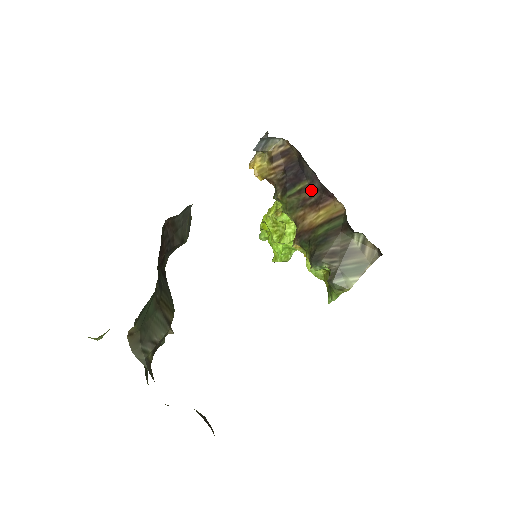
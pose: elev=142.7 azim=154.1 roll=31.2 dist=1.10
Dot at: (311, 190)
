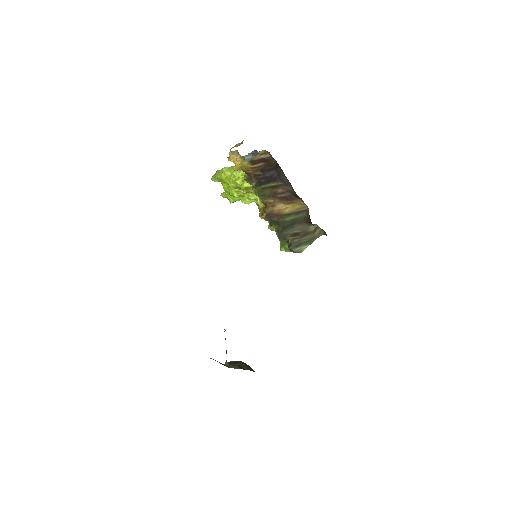
Dot at: (283, 189)
